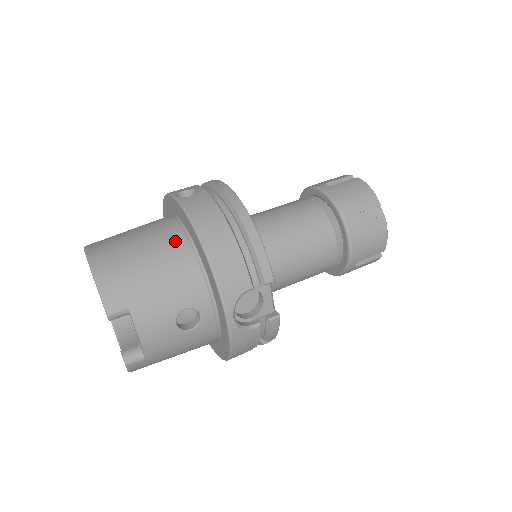
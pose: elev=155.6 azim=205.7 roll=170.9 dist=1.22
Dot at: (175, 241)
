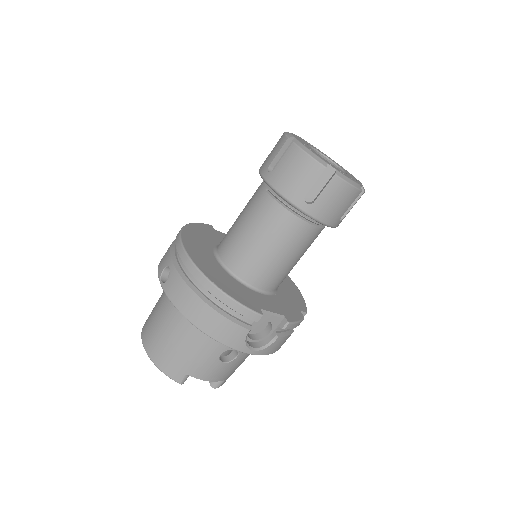
Dot at: (182, 317)
